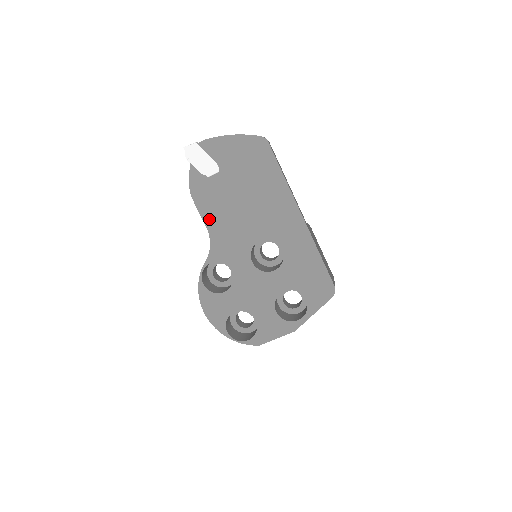
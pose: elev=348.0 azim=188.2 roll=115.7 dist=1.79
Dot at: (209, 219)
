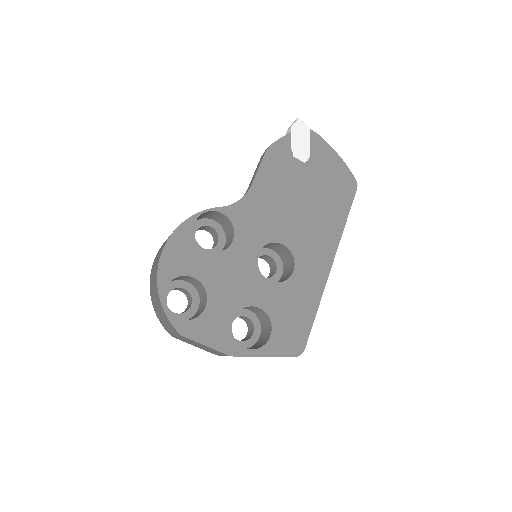
Dot at: (261, 182)
